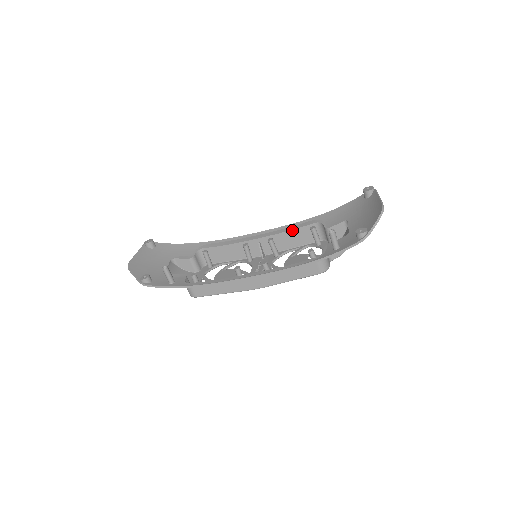
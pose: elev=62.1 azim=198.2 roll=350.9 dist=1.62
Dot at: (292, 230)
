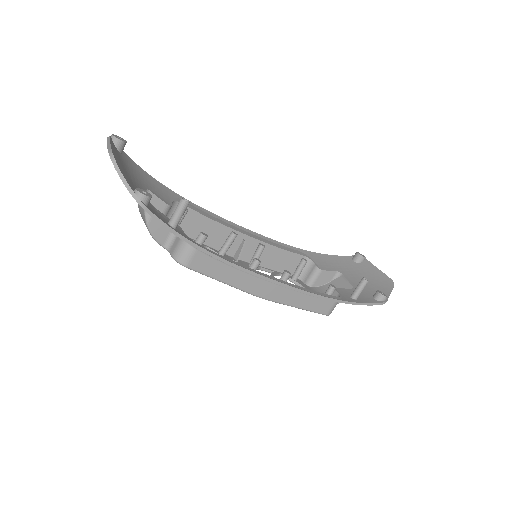
Dot at: (282, 249)
